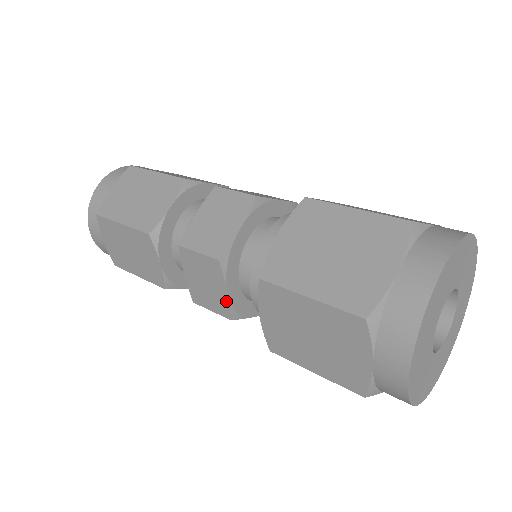
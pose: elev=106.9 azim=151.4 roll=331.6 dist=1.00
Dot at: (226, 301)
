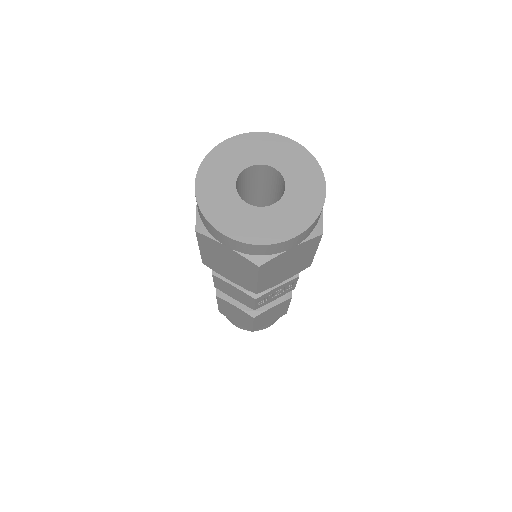
Dot at: occluded
